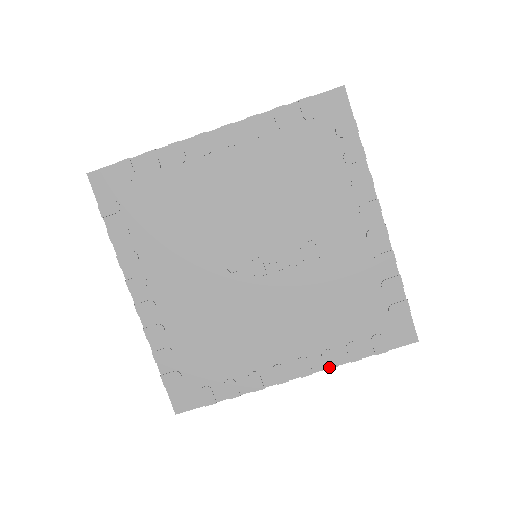
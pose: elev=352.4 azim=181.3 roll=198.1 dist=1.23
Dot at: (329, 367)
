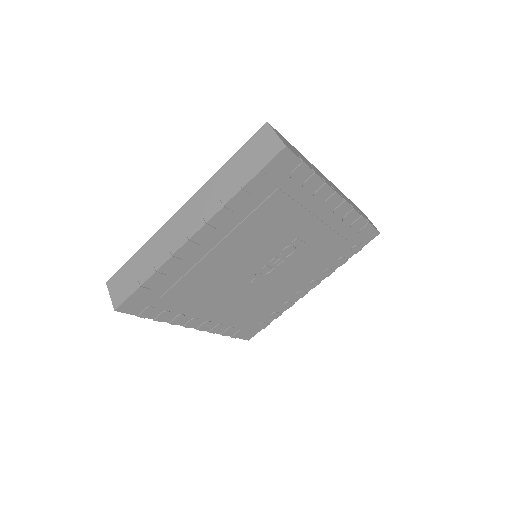
Dot at: (329, 275)
